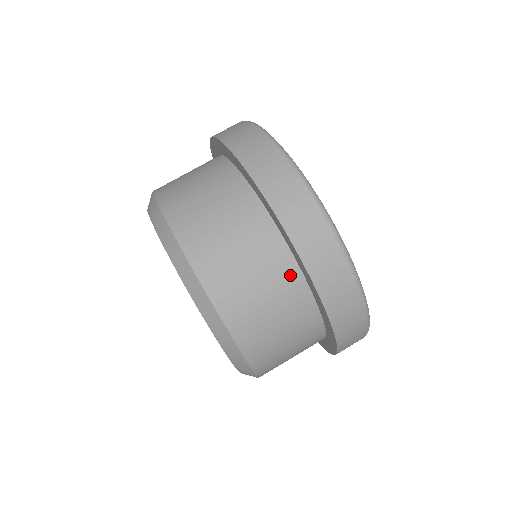
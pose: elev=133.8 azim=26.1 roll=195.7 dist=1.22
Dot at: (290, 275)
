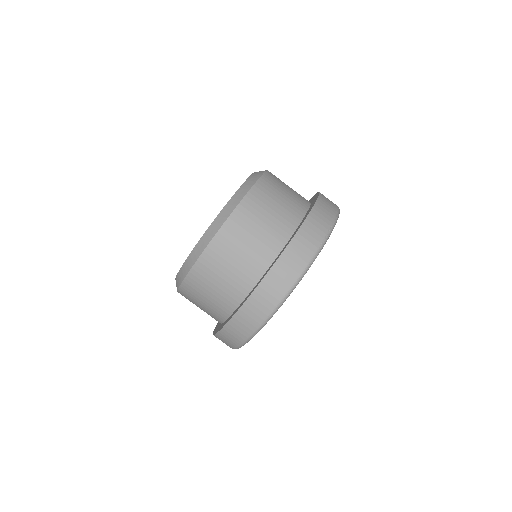
Dot at: (300, 209)
